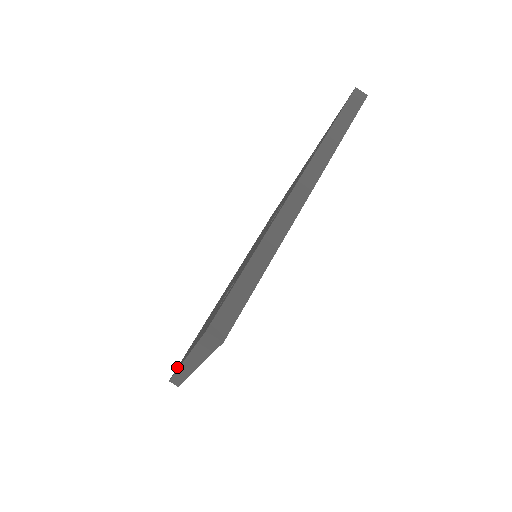
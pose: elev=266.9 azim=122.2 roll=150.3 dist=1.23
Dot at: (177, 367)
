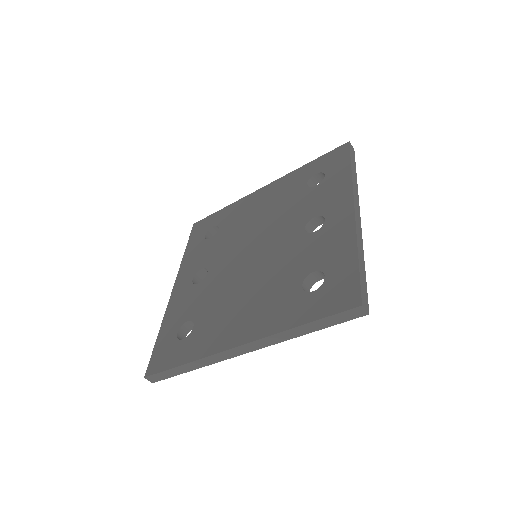
Dot at: (158, 361)
